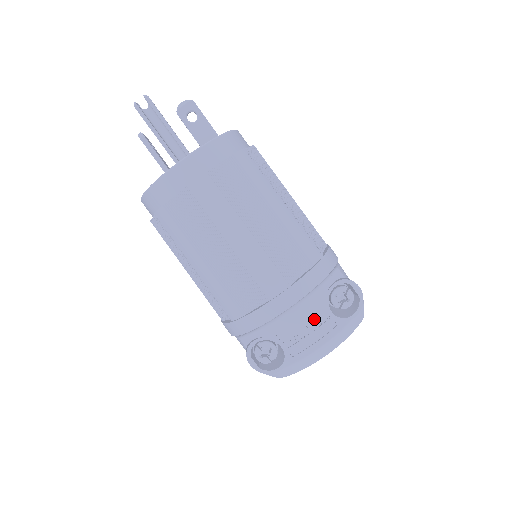
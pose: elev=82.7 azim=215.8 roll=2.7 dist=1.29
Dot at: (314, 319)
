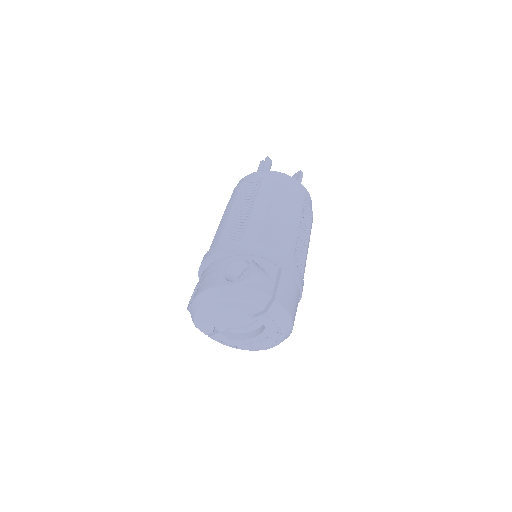
Dot at: (215, 273)
